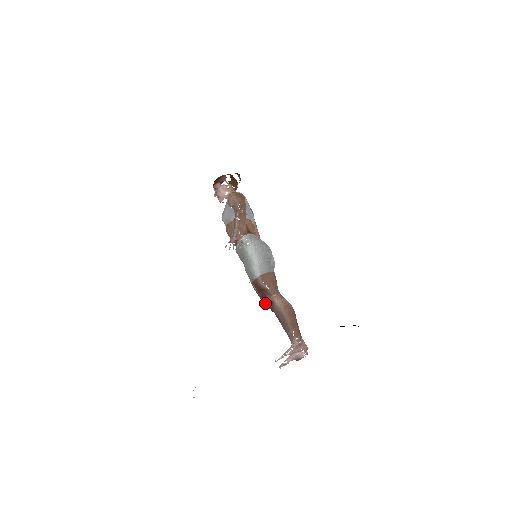
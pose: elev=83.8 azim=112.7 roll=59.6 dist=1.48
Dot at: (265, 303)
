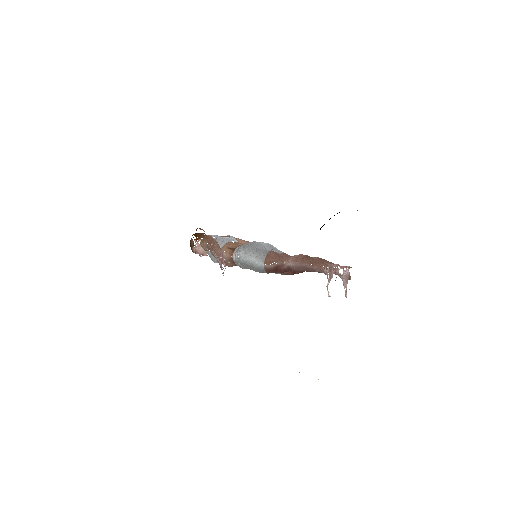
Dot at: (293, 273)
